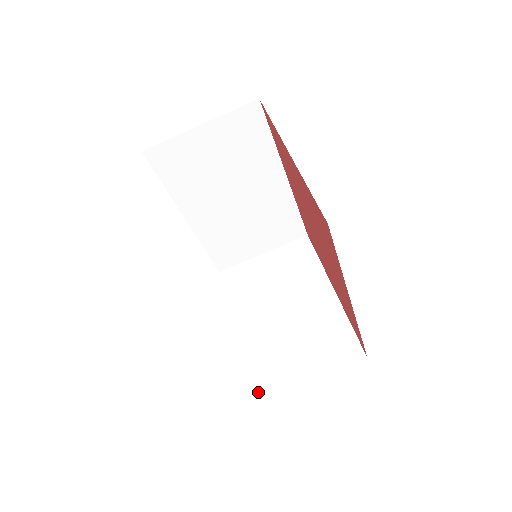
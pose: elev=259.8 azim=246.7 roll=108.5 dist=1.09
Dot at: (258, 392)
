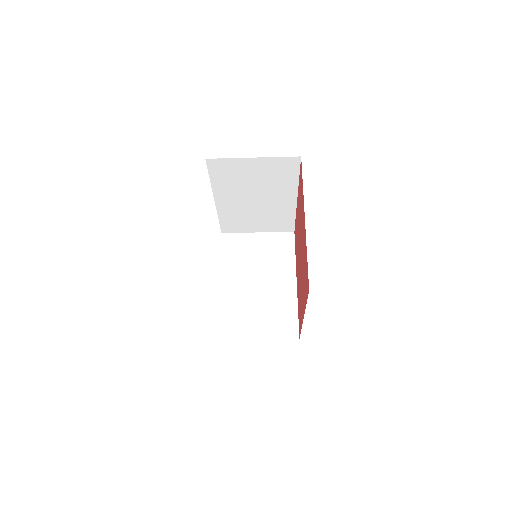
Dot at: (223, 334)
